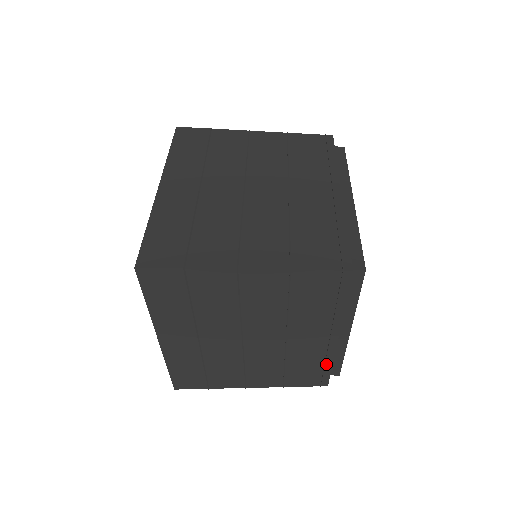
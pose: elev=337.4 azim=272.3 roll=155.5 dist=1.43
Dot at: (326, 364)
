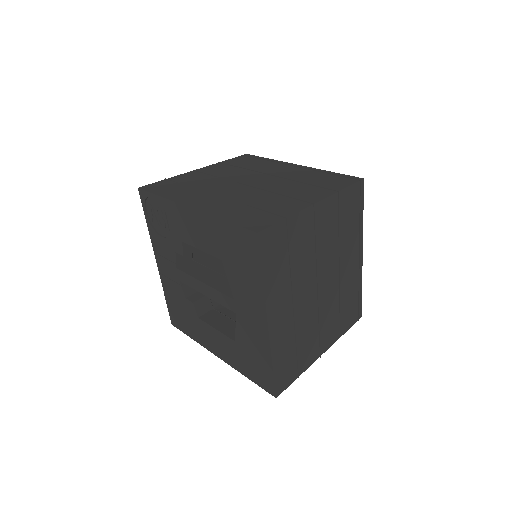
Dot at: (359, 290)
